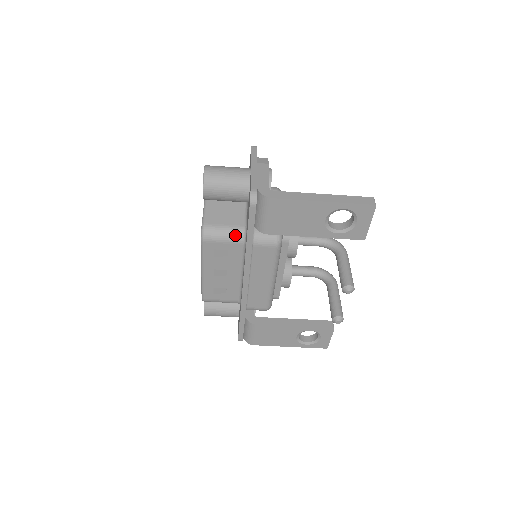
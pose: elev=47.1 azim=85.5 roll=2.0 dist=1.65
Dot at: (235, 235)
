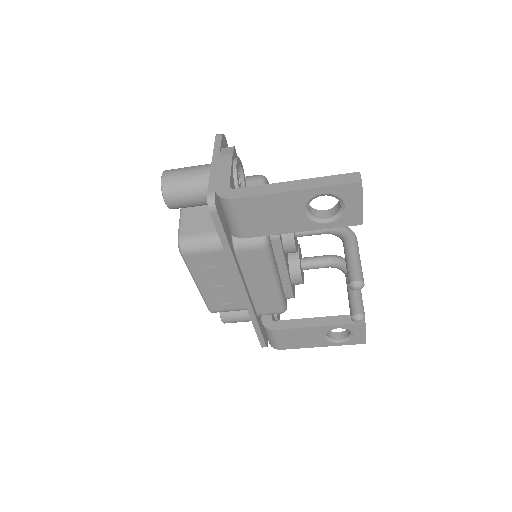
Dot at: (215, 242)
